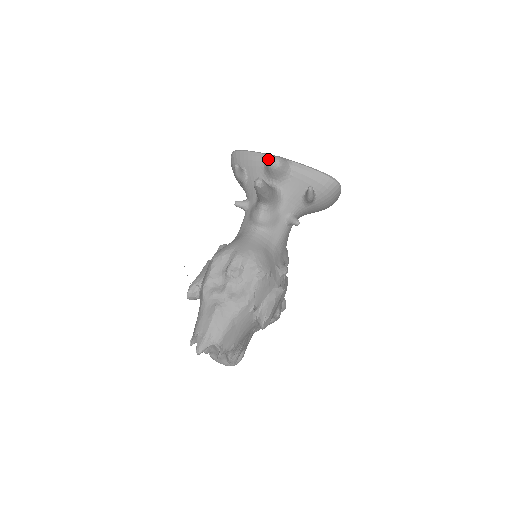
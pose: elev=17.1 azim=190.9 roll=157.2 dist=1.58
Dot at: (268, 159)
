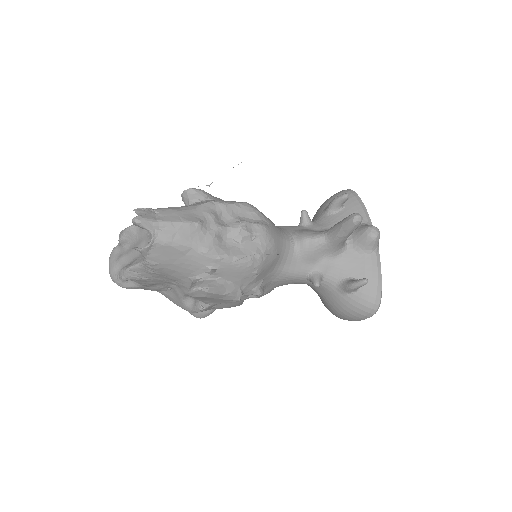
Dot at: occluded
